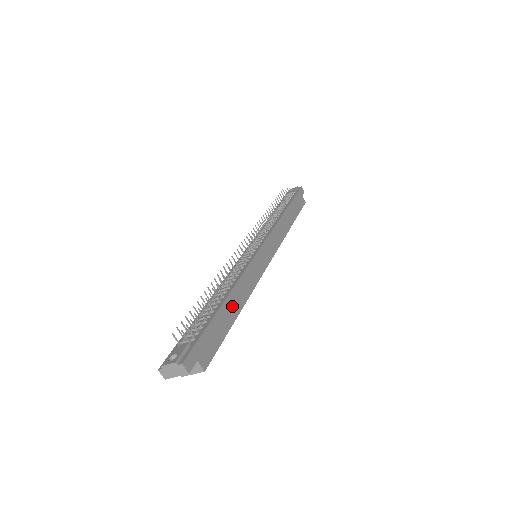
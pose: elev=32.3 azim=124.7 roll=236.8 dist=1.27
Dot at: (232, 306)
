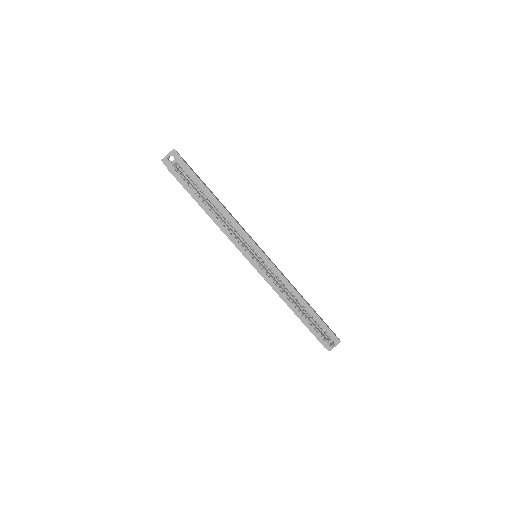
Dot at: occluded
